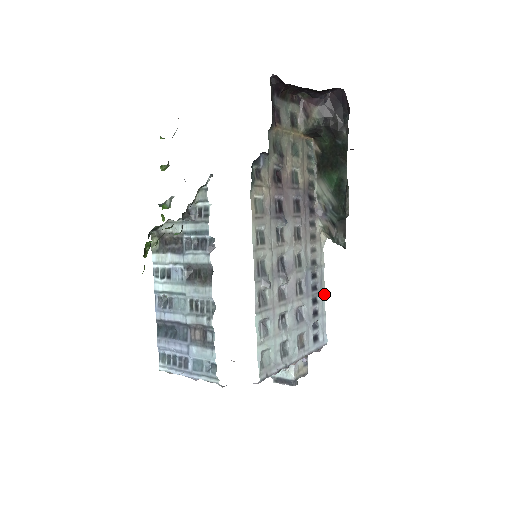
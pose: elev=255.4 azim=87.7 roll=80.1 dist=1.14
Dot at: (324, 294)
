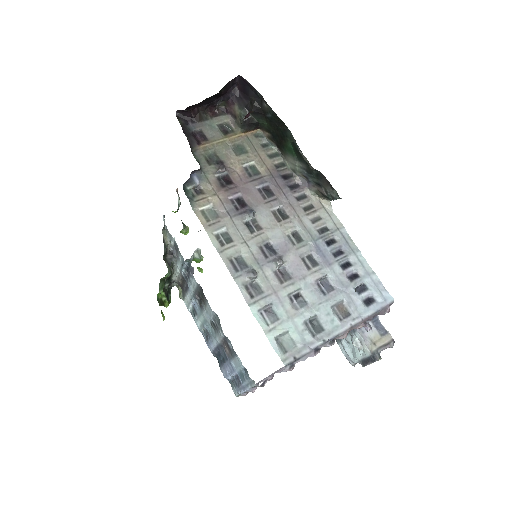
Dot at: (360, 253)
